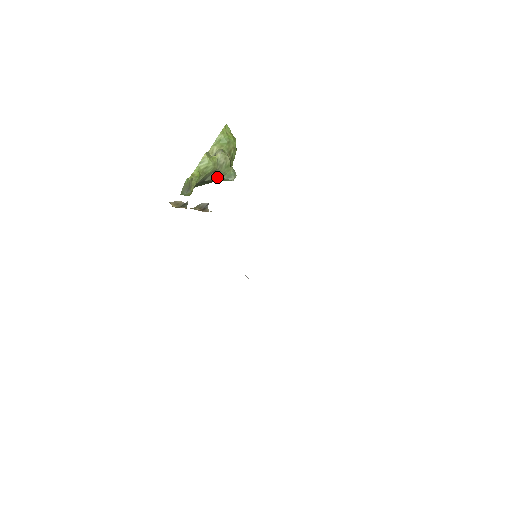
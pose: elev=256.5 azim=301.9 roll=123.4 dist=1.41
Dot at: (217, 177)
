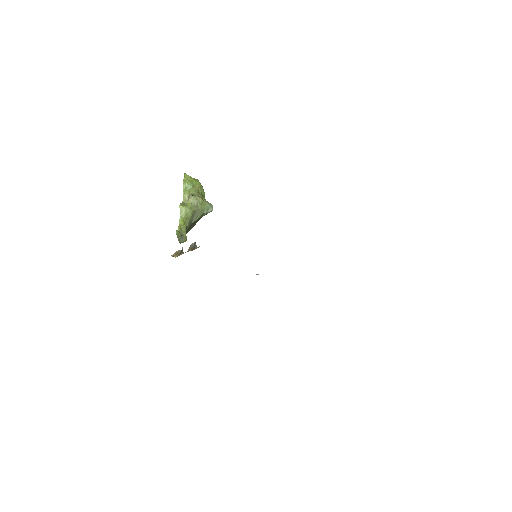
Dot at: (199, 215)
